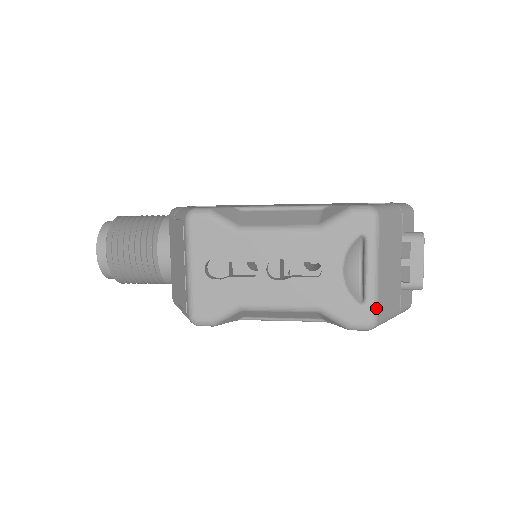
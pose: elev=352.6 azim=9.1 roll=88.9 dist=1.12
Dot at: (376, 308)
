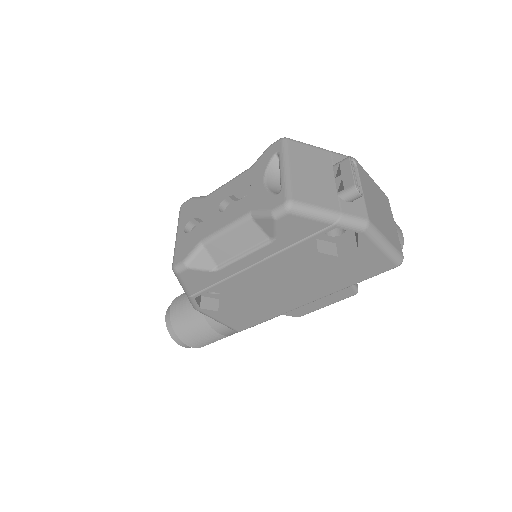
Dot at: (290, 191)
